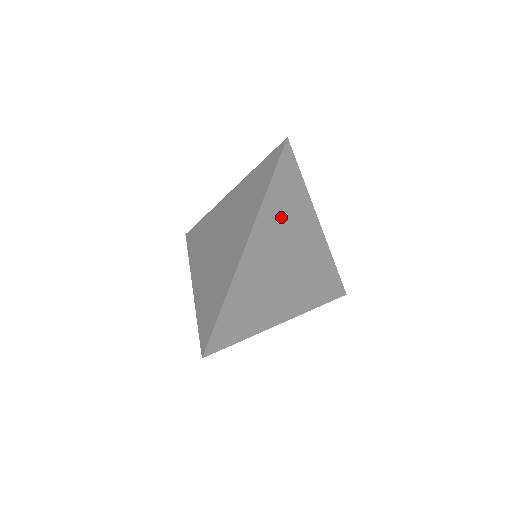
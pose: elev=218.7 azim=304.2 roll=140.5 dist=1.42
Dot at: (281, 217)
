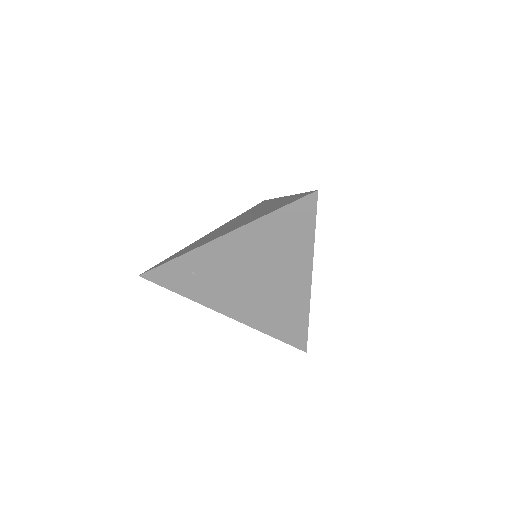
Dot at: occluded
